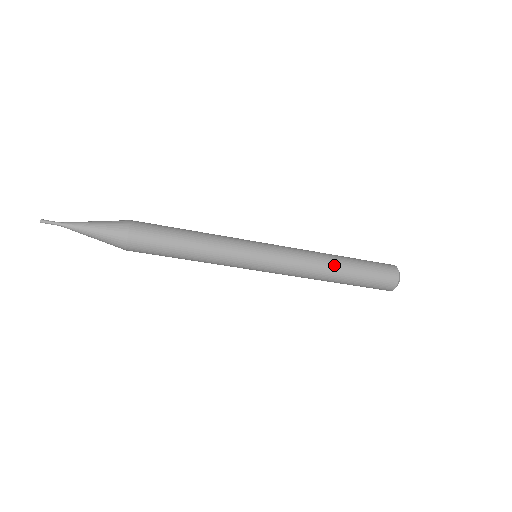
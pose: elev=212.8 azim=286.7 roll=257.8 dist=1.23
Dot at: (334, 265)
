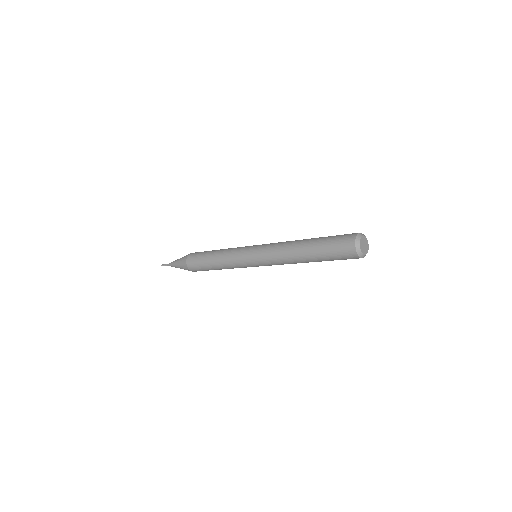
Dot at: (299, 246)
